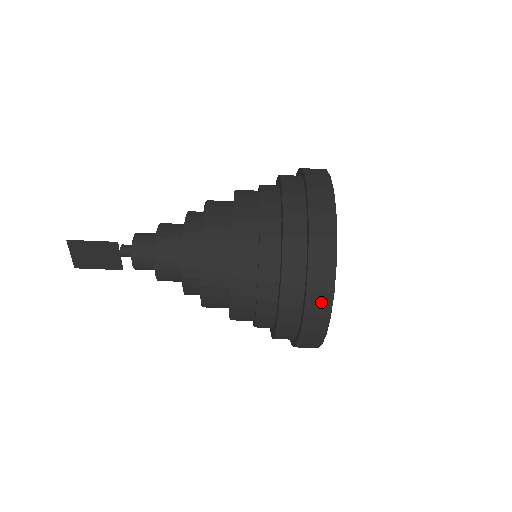
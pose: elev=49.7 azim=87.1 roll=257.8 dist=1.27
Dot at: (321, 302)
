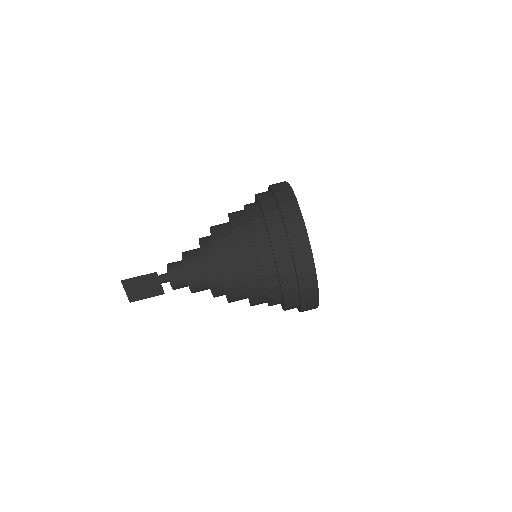
Dot at: (306, 262)
